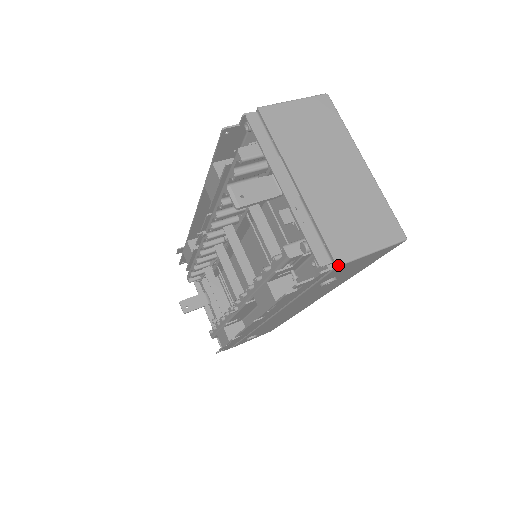
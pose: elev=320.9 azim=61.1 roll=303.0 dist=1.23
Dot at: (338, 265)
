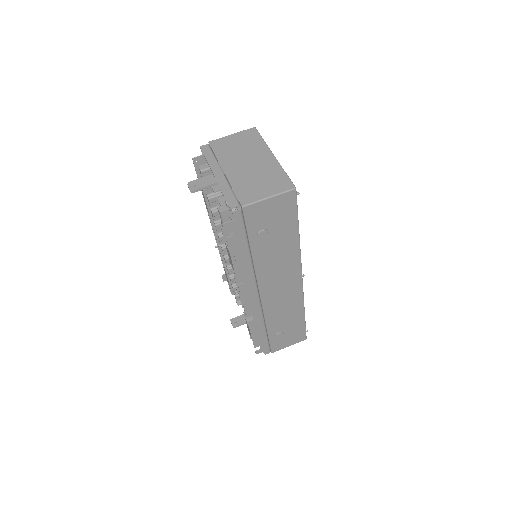
Dot at: (243, 206)
